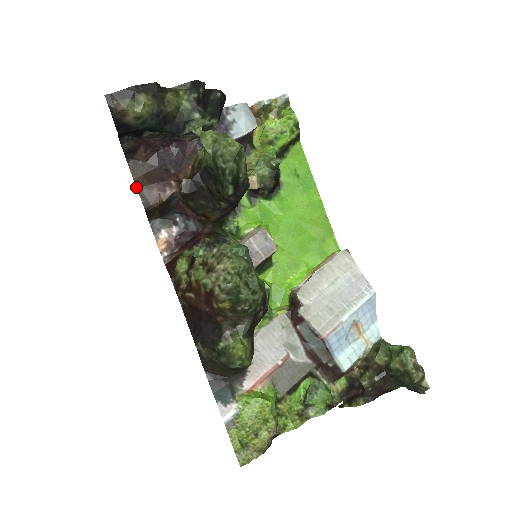
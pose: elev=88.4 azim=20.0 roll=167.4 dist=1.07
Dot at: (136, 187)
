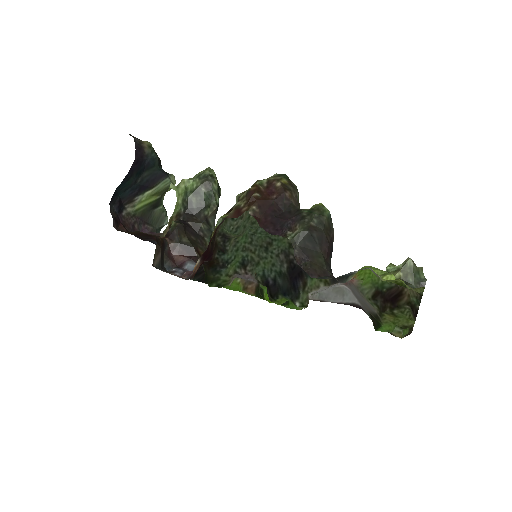
Dot at: (135, 231)
